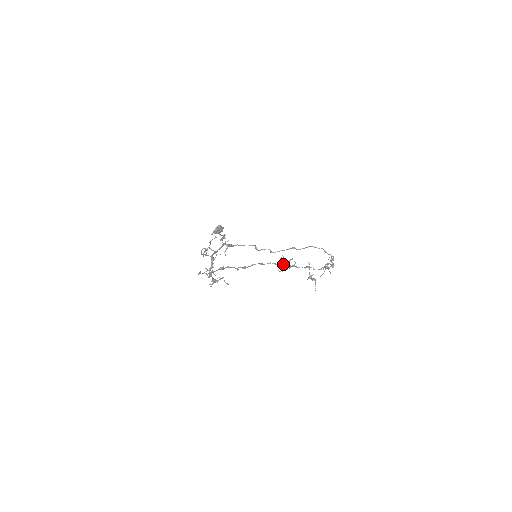
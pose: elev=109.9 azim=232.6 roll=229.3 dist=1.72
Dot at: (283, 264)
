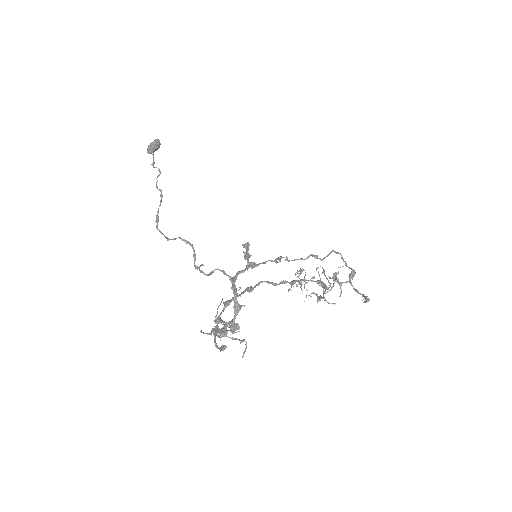
Dot at: (297, 281)
